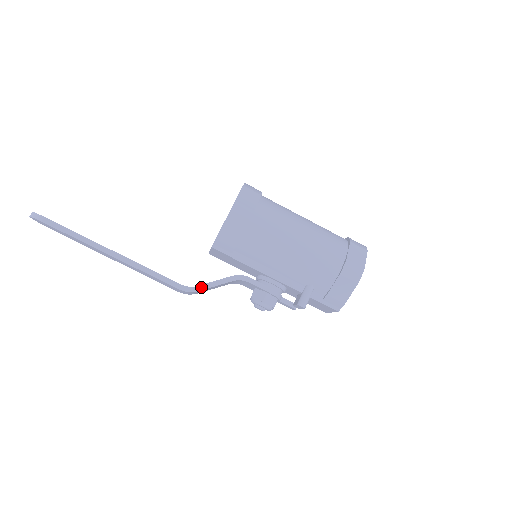
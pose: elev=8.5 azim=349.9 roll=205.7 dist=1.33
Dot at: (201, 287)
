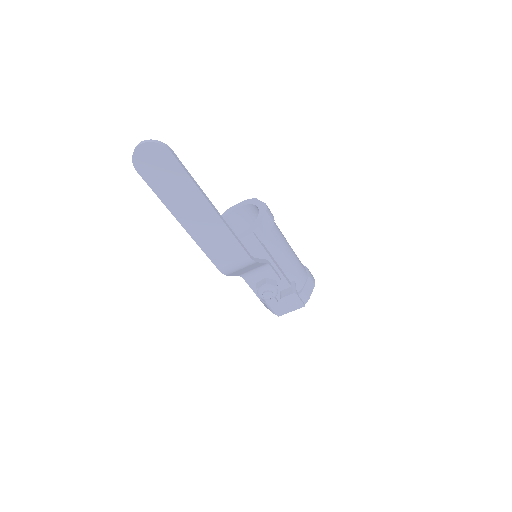
Dot at: (257, 260)
